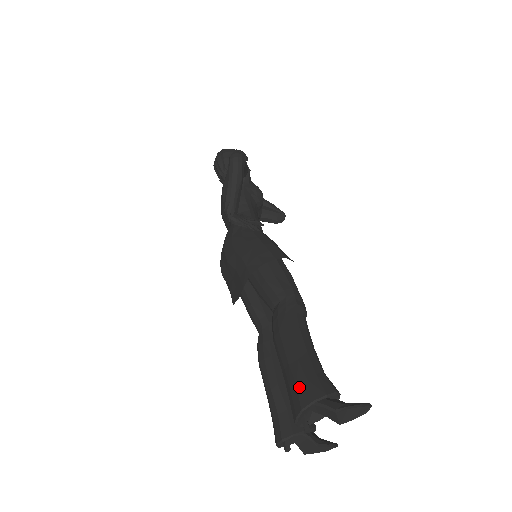
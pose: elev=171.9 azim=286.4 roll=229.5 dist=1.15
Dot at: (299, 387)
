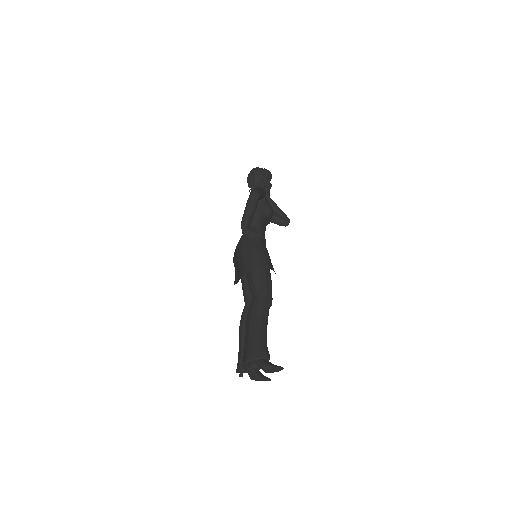
Dot at: (249, 350)
